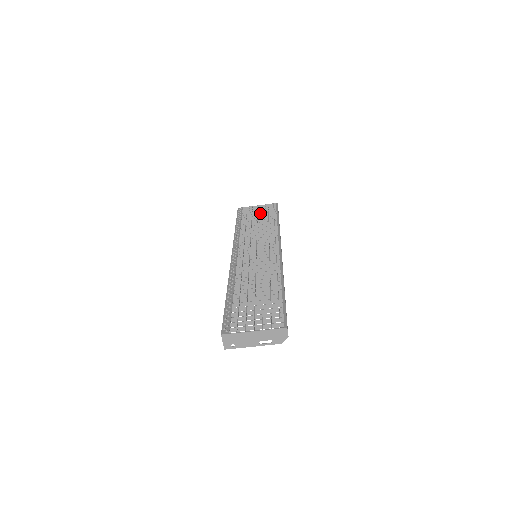
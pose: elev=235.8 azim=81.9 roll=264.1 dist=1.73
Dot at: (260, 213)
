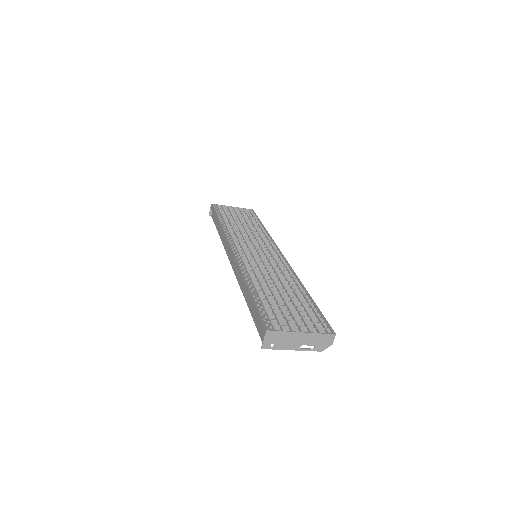
Dot at: (240, 215)
